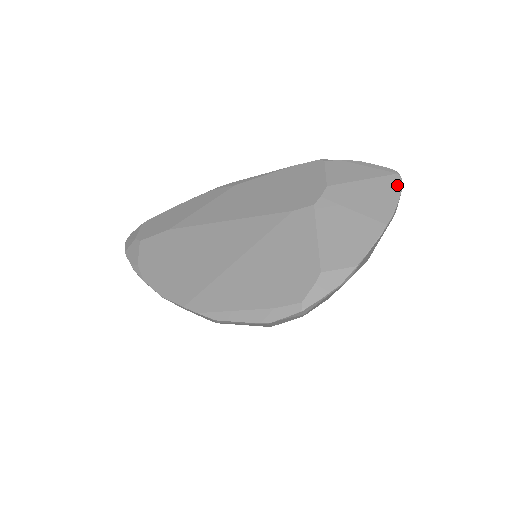
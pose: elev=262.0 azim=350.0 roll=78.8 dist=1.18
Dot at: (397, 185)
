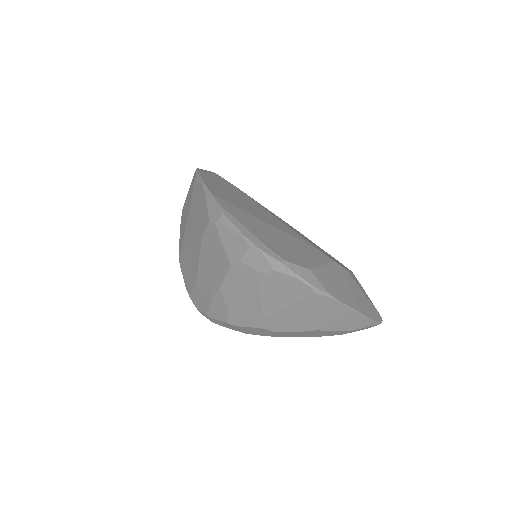
Dot at: (378, 318)
